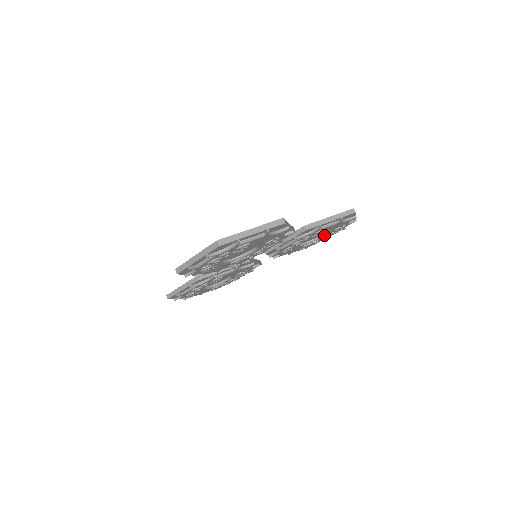
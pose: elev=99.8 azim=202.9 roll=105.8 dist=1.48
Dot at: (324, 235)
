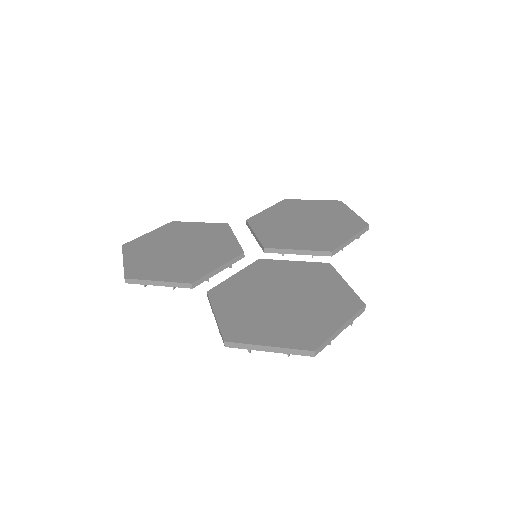
Dot at: occluded
